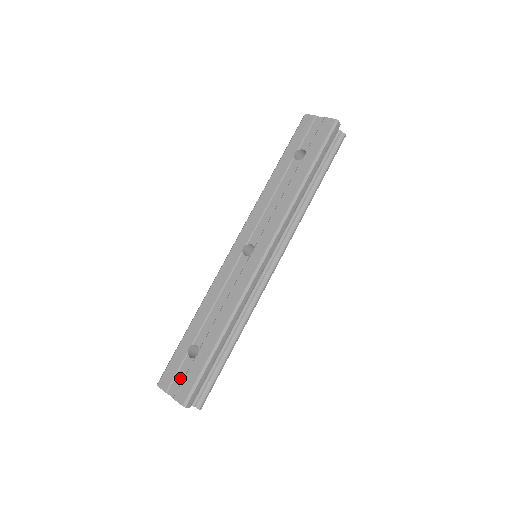
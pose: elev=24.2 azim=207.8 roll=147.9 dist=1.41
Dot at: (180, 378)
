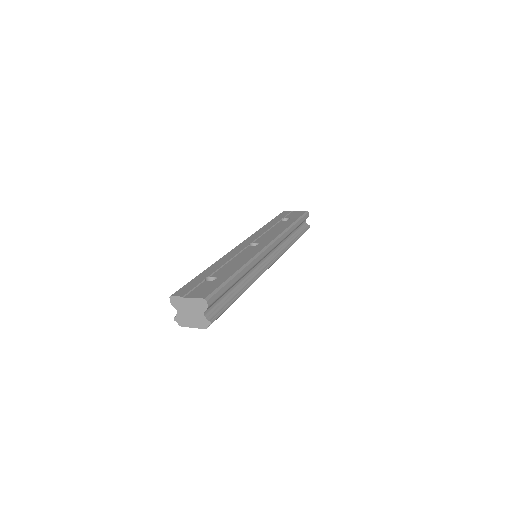
Dot at: (198, 290)
